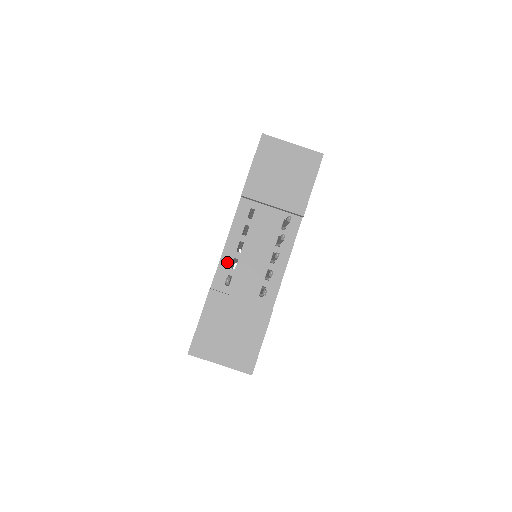
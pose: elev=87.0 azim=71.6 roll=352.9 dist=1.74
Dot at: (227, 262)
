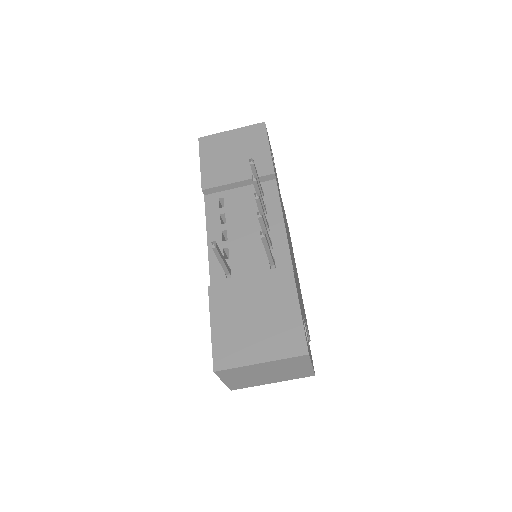
Dot at: occluded
